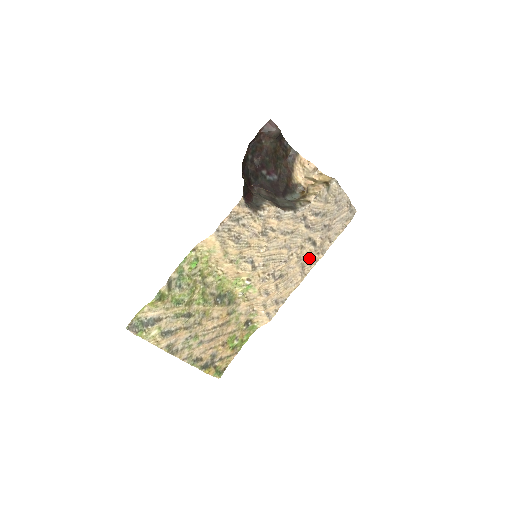
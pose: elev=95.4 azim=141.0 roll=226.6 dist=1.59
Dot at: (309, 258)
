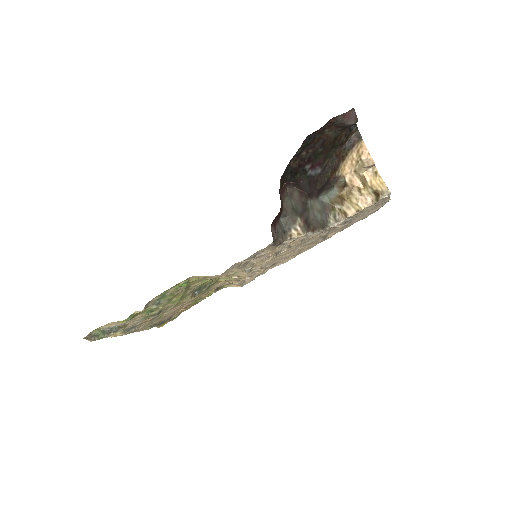
Dot at: occluded
